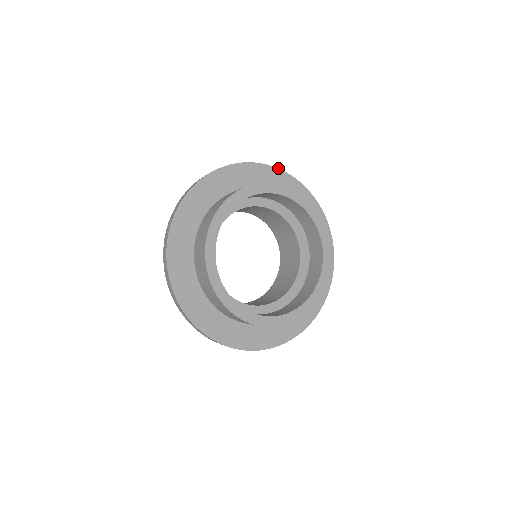
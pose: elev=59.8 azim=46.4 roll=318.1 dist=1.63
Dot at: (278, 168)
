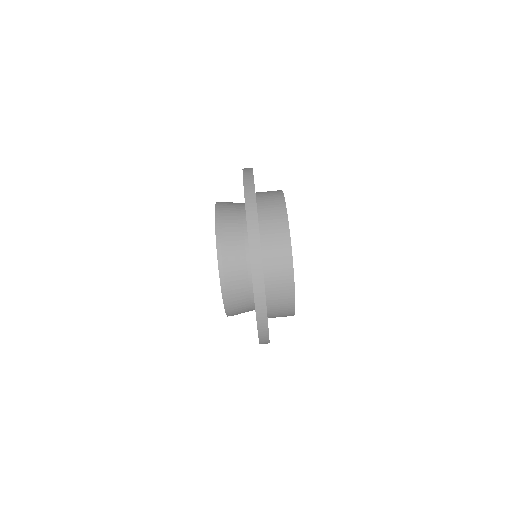
Dot at: occluded
